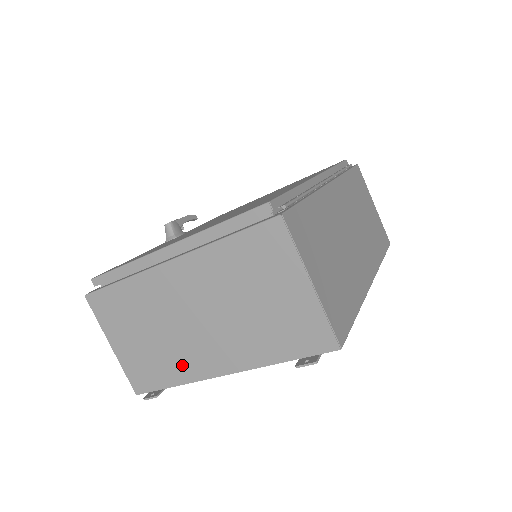
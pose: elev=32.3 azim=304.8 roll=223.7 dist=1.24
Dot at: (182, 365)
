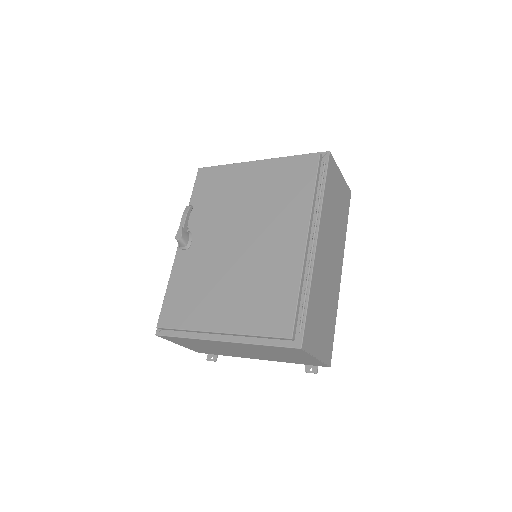
Dot at: (231, 354)
